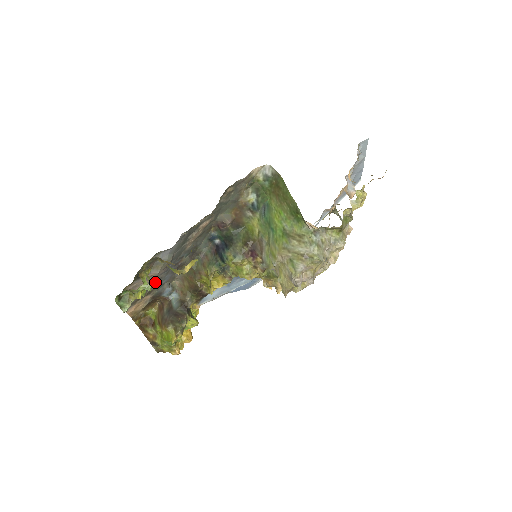
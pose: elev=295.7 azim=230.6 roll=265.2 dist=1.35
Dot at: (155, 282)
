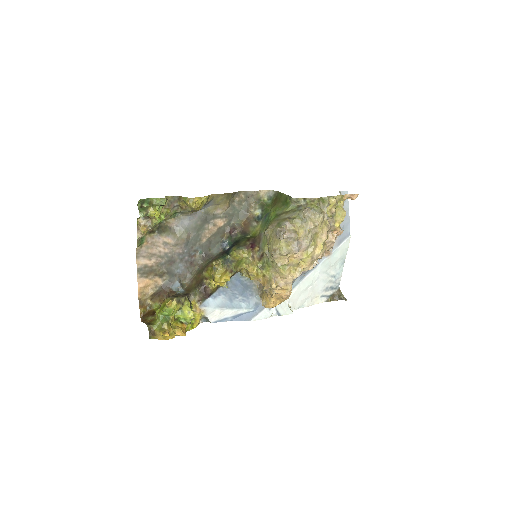
Dot at: (169, 262)
